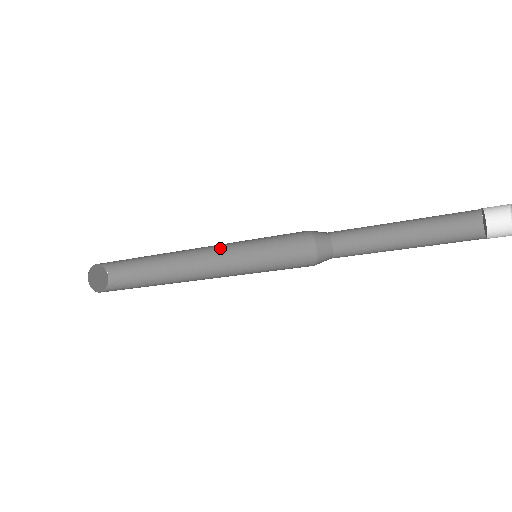
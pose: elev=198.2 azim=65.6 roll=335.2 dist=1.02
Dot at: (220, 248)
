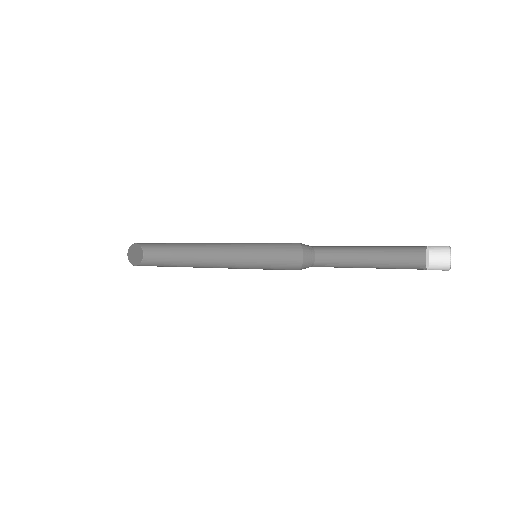
Dot at: (233, 251)
